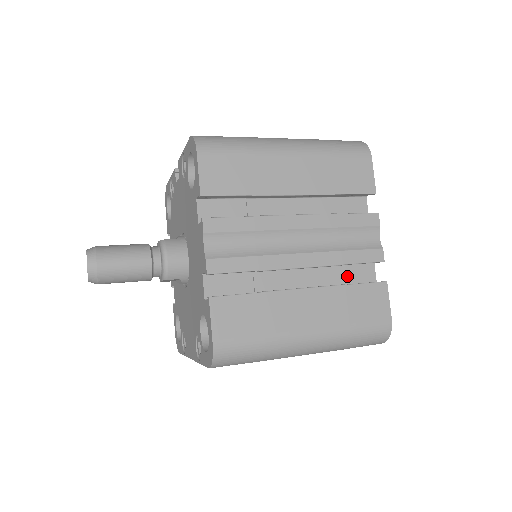
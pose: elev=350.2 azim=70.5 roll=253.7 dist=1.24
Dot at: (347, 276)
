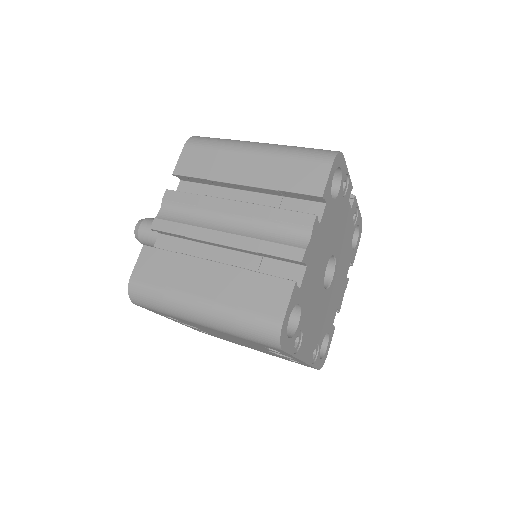
Dot at: (272, 271)
